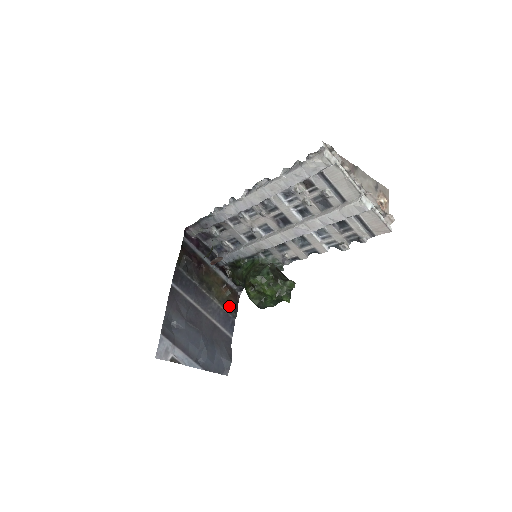
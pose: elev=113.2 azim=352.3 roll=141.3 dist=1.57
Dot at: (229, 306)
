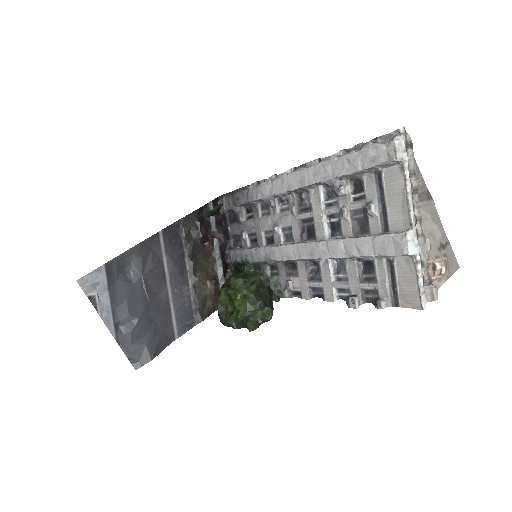
Dot at: (201, 306)
